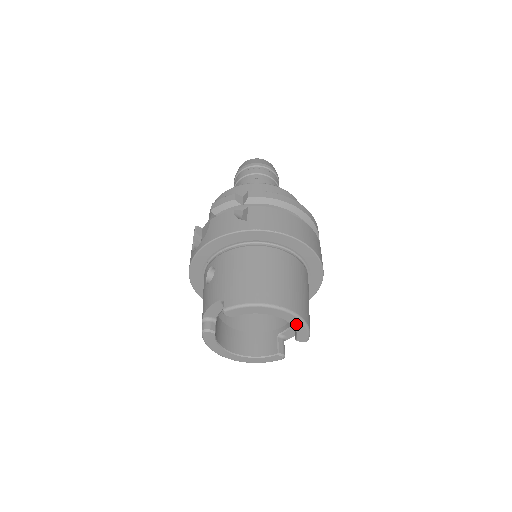
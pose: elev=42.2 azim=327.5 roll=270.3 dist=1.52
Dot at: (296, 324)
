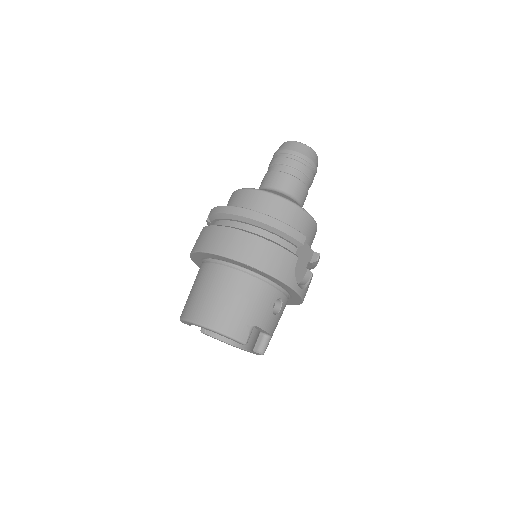
Dot at: occluded
